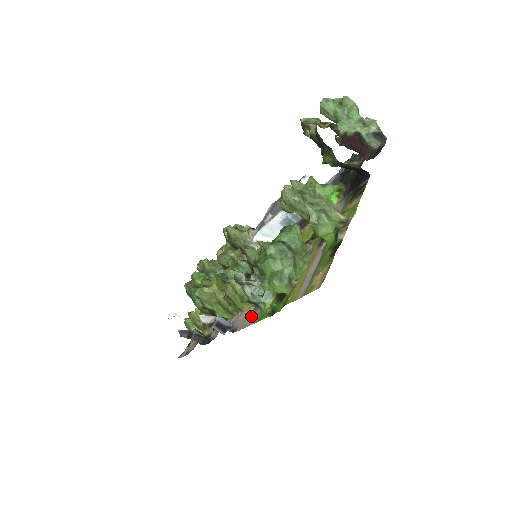
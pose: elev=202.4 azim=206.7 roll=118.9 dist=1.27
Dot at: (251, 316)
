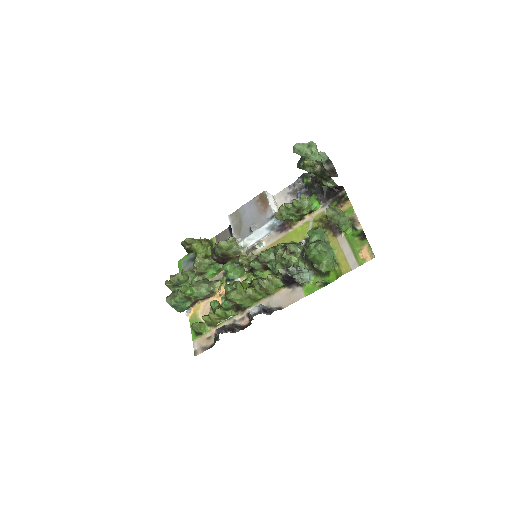
Dot at: (293, 294)
